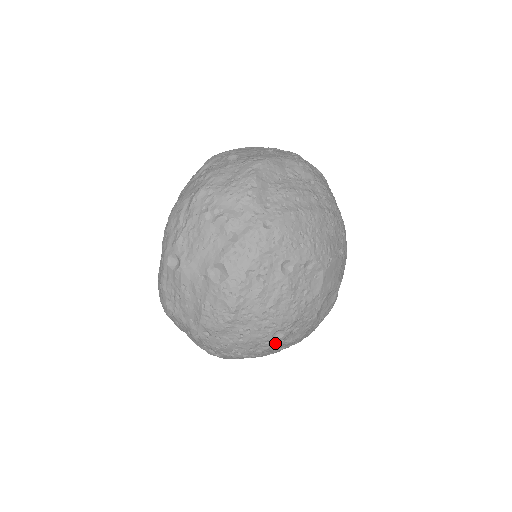
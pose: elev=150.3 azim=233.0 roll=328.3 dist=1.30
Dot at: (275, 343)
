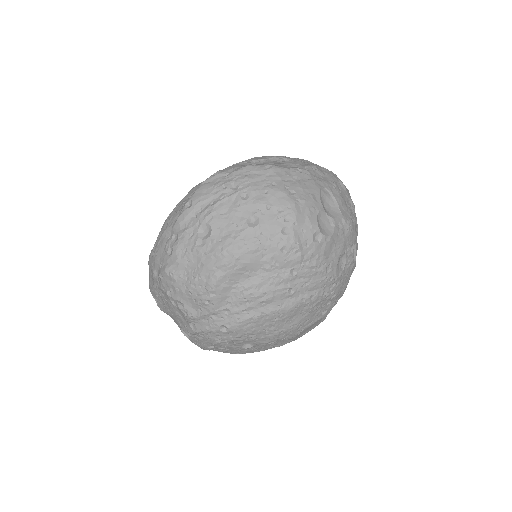
Dot at: occluded
